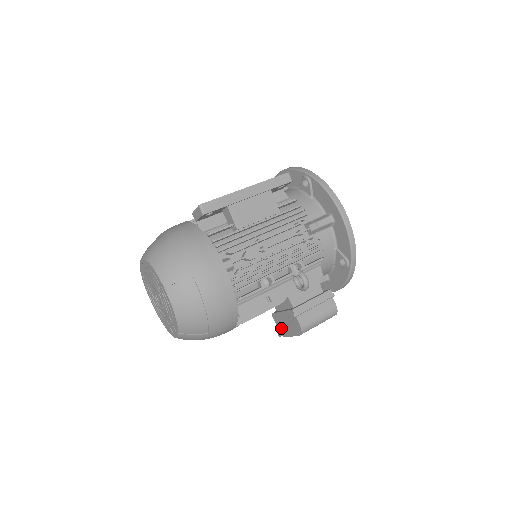
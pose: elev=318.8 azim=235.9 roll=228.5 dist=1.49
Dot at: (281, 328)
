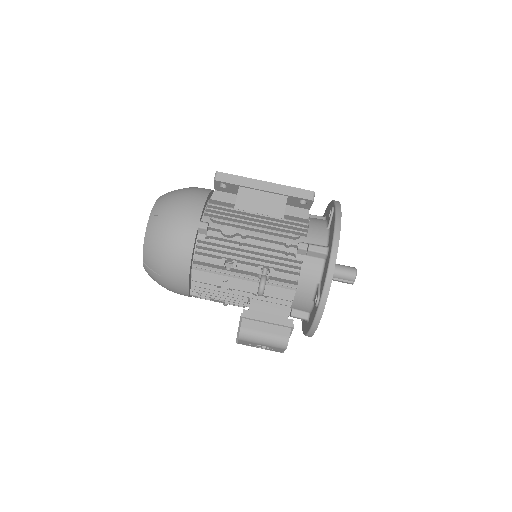
Dot at: occluded
